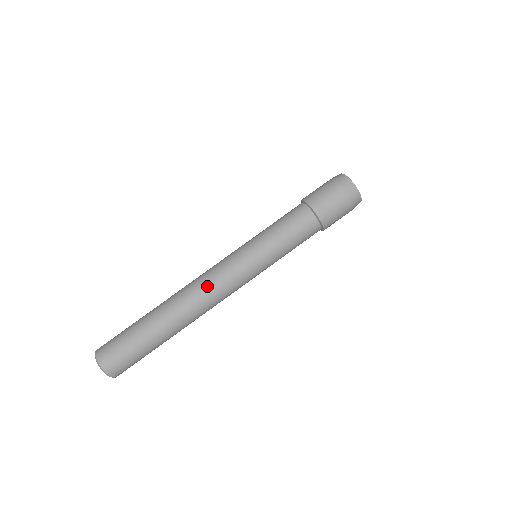
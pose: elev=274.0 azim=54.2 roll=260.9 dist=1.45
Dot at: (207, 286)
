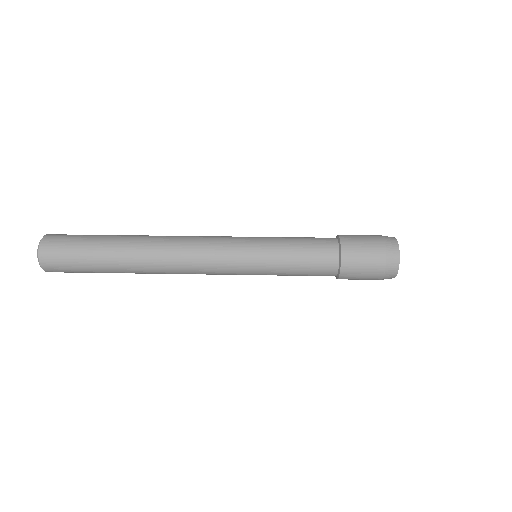
Dot at: occluded
